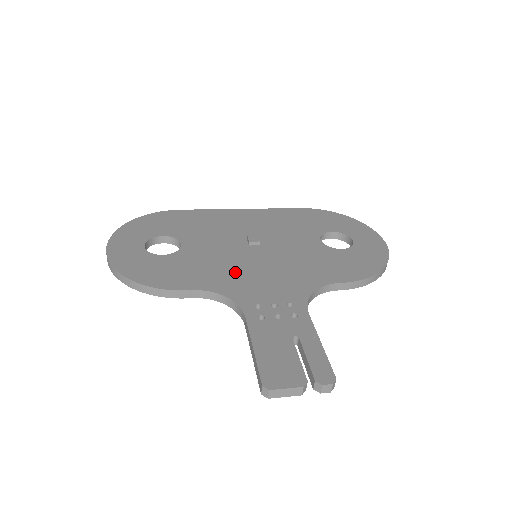
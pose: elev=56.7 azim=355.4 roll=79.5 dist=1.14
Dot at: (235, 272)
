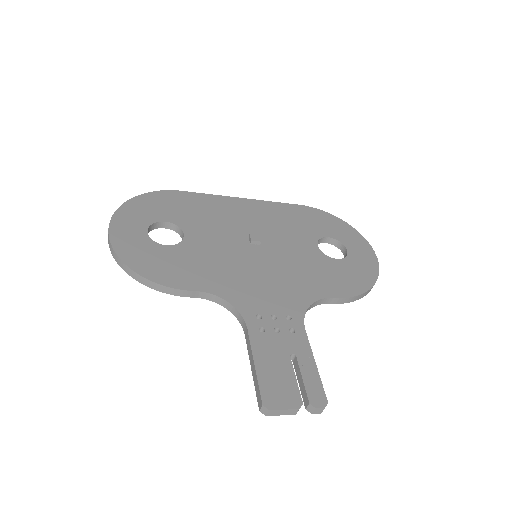
Dot at: (237, 274)
